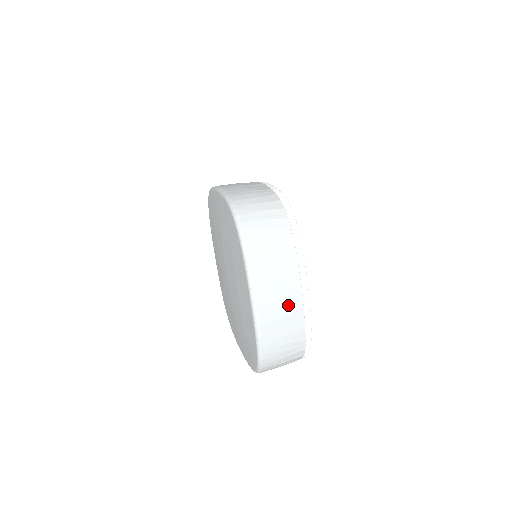
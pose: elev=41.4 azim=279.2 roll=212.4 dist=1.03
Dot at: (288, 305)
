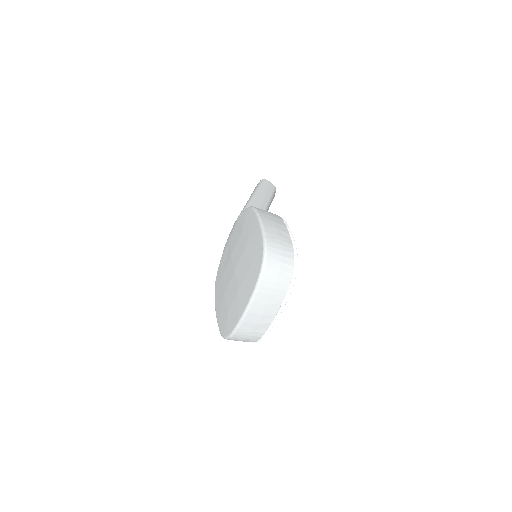
Dot at: (264, 319)
